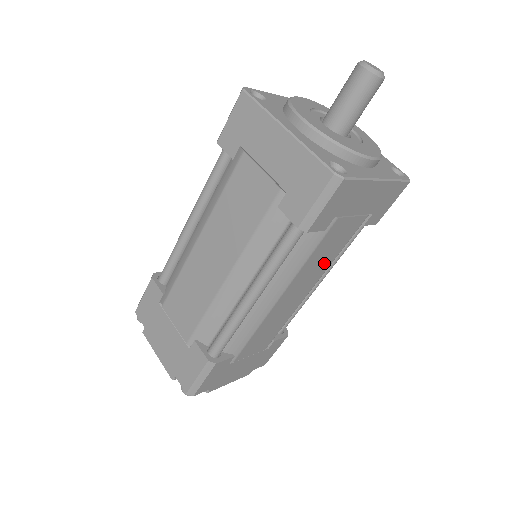
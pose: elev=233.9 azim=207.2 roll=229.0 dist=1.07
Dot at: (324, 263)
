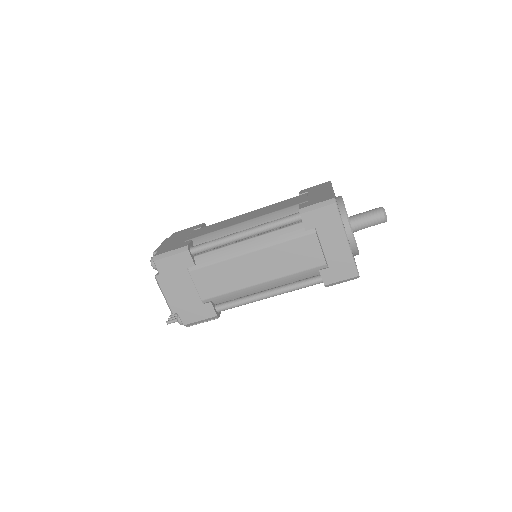
Dot at: (285, 266)
